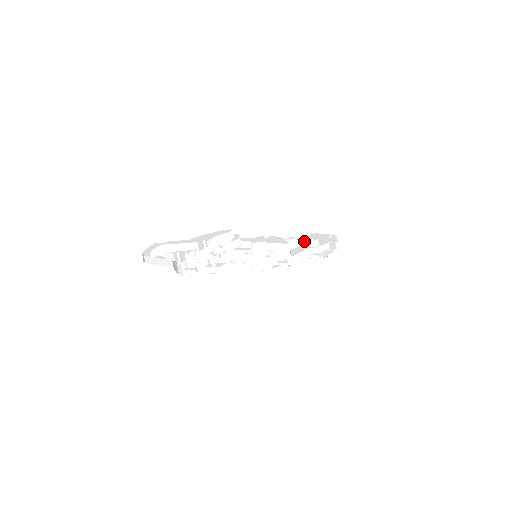
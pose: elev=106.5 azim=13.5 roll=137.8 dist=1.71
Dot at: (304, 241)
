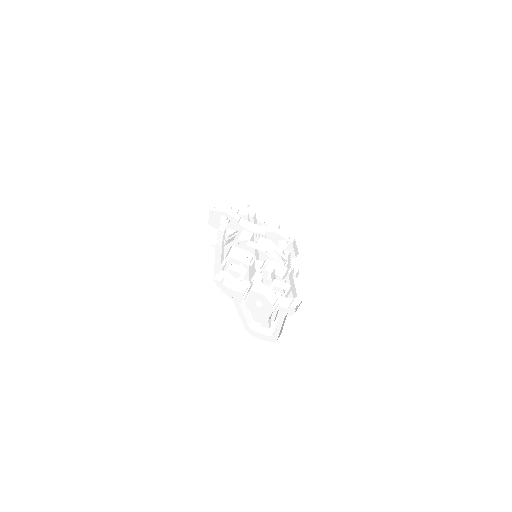
Dot at: (289, 255)
